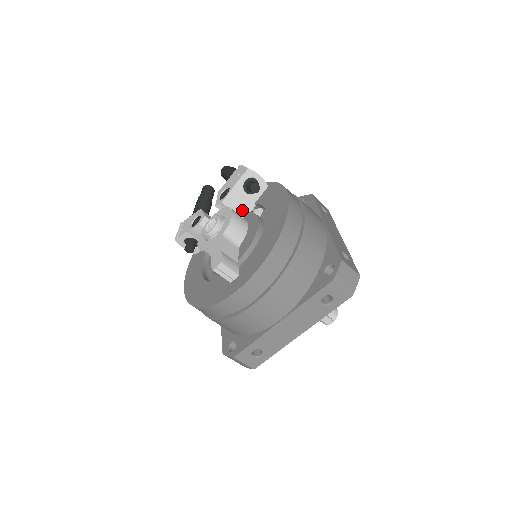
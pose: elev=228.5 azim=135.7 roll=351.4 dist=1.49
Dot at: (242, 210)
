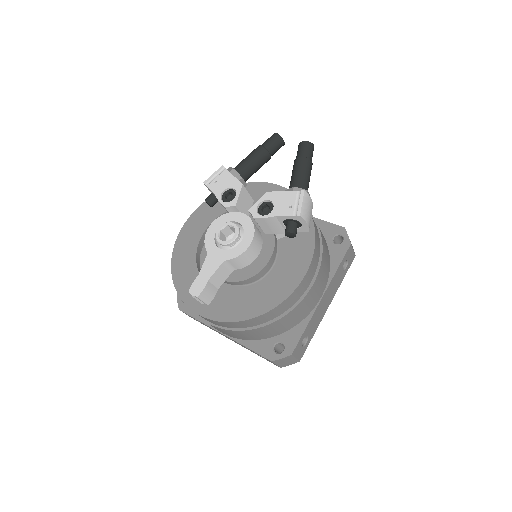
Dot at: (269, 230)
